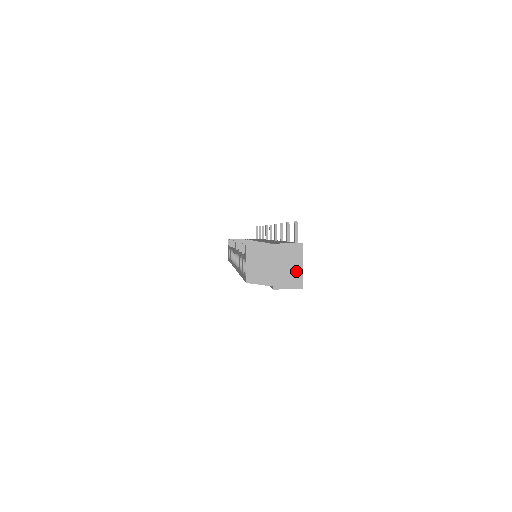
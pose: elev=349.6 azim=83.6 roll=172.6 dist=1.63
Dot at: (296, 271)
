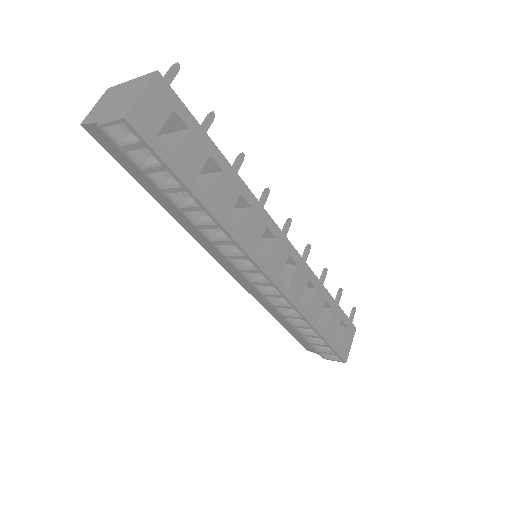
Dot at: (131, 101)
